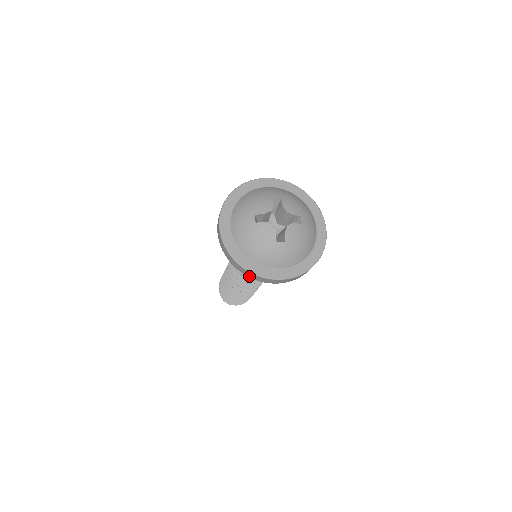
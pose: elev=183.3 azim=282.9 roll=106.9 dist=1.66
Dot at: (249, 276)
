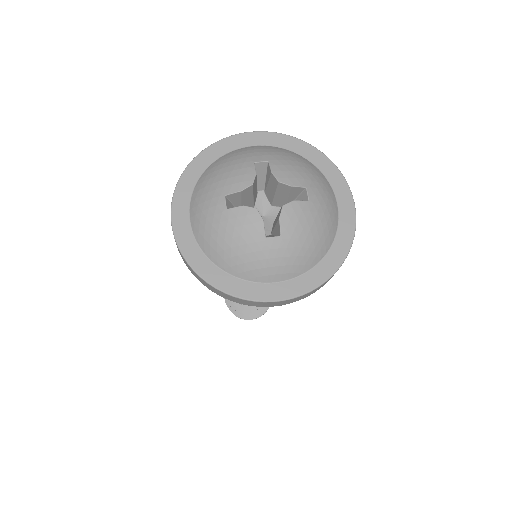
Dot at: (230, 299)
